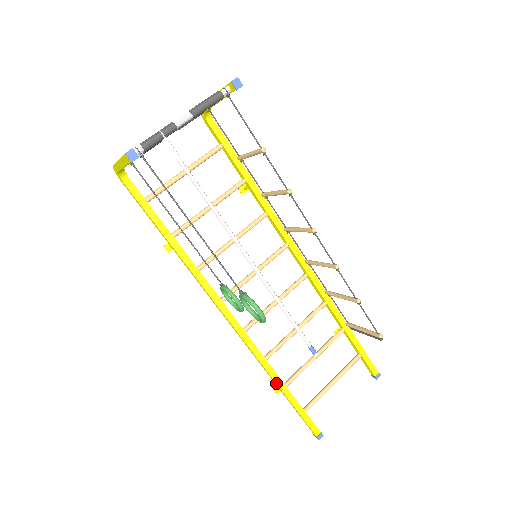
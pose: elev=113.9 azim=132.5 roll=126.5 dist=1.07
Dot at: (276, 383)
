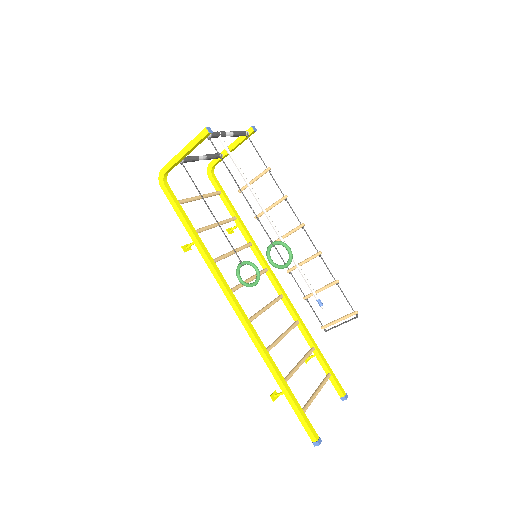
Dot at: (278, 375)
